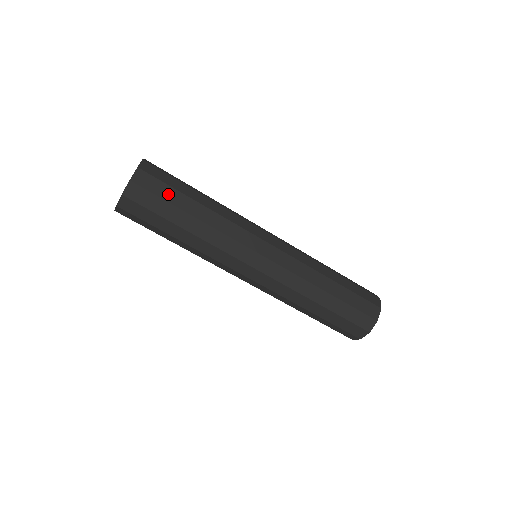
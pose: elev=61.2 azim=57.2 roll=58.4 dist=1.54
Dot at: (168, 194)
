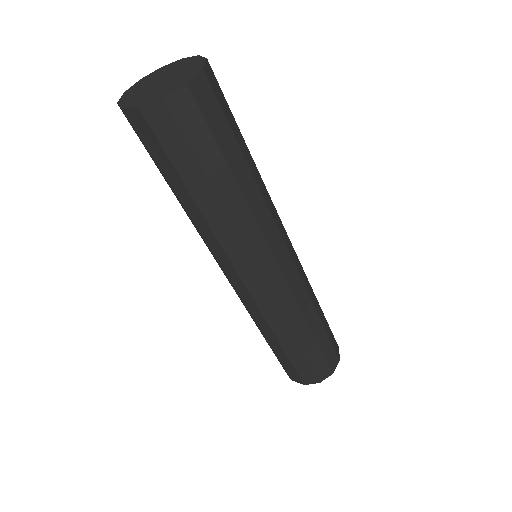
Dot at: (204, 147)
